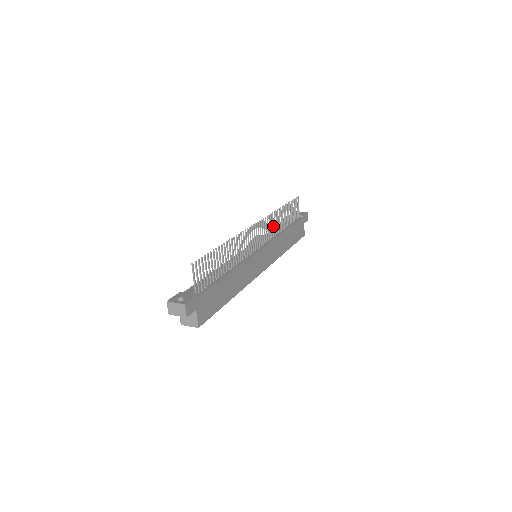
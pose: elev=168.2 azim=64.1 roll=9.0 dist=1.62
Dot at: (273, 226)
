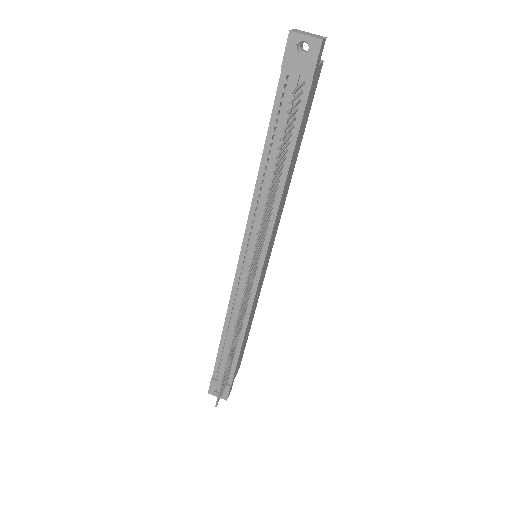
Dot at: (265, 223)
